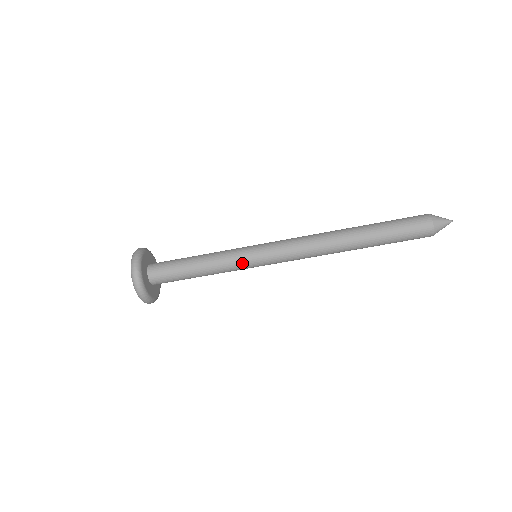
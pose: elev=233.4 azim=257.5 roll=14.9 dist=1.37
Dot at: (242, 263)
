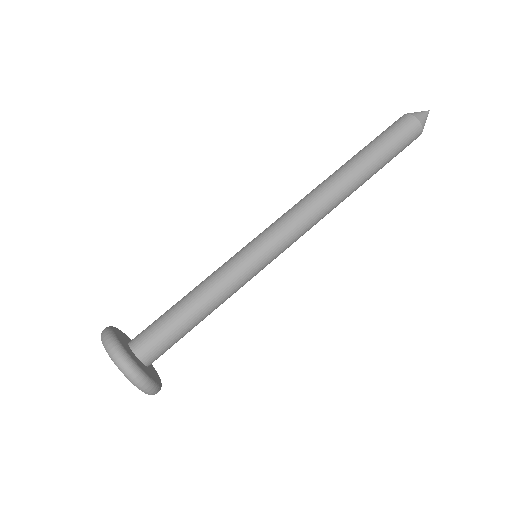
Dot at: (240, 261)
